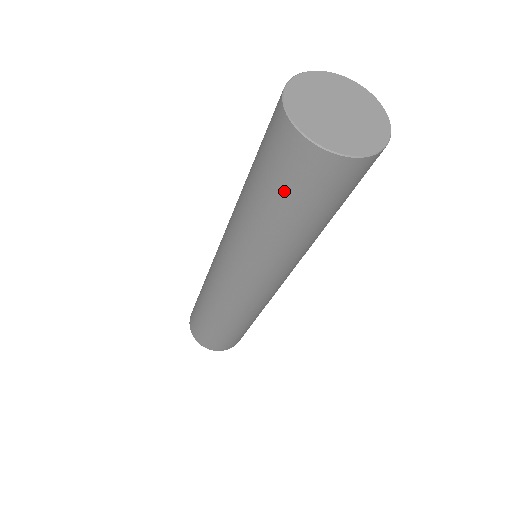
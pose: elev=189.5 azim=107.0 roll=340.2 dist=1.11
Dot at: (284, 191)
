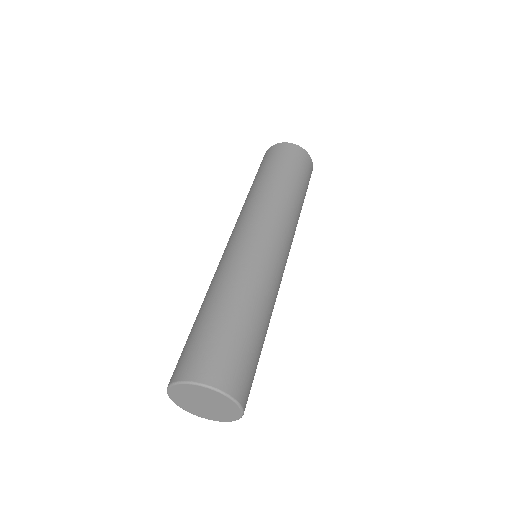
Dot at: (283, 162)
